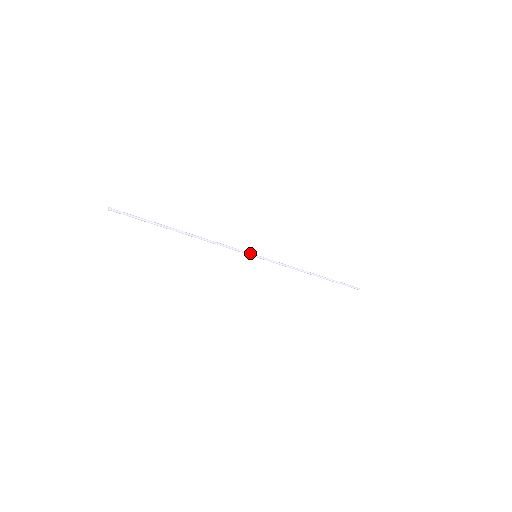
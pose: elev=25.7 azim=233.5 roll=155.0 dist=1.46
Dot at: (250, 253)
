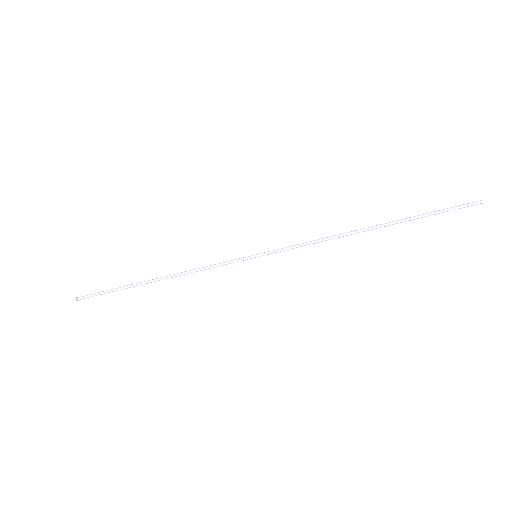
Dot at: (245, 257)
